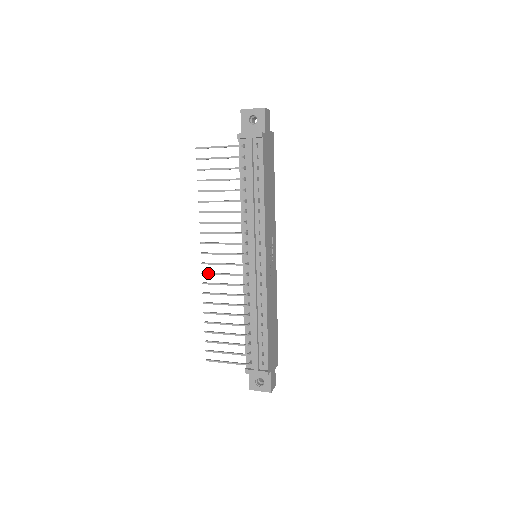
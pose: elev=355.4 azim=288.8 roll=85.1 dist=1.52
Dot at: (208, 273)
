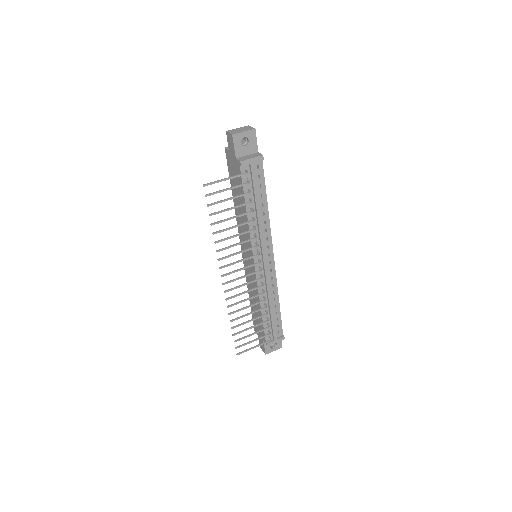
Dot at: (231, 290)
